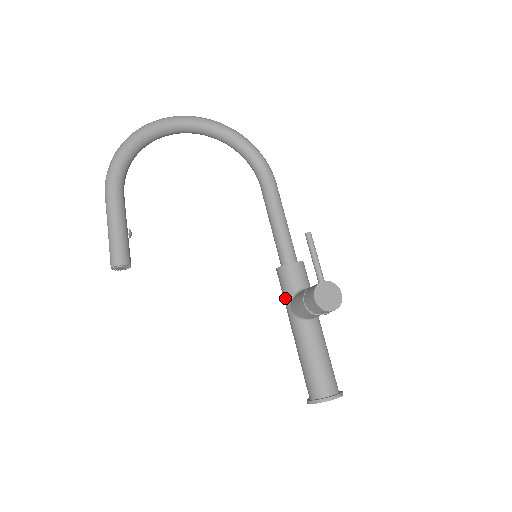
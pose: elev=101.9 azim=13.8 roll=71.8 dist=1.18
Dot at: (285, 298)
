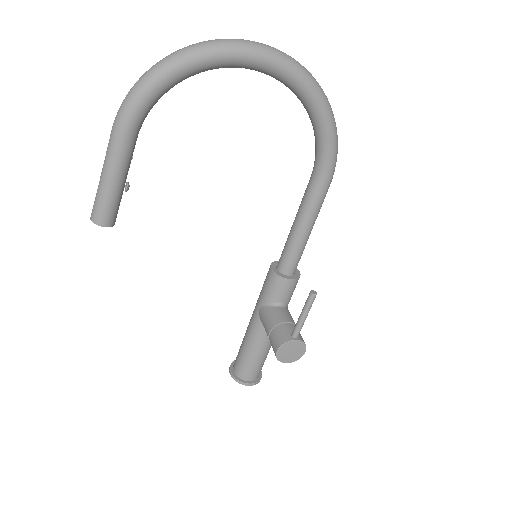
Dot at: (261, 296)
